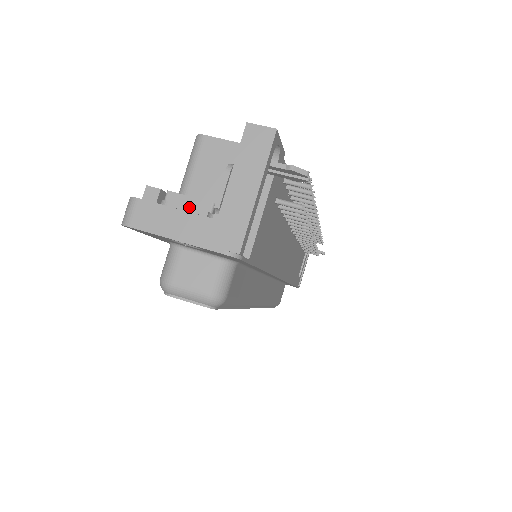
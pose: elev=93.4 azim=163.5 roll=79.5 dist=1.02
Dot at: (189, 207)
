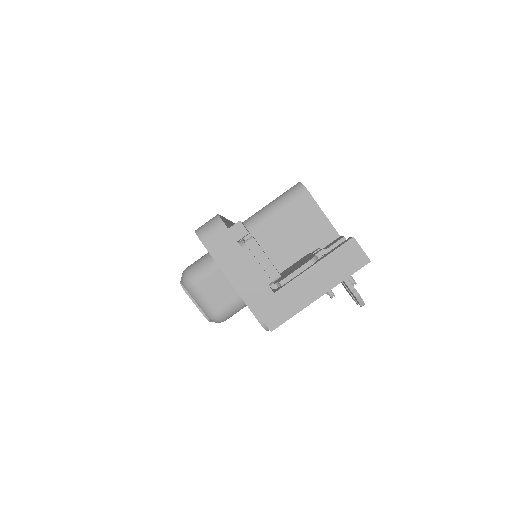
Dot at: (260, 266)
